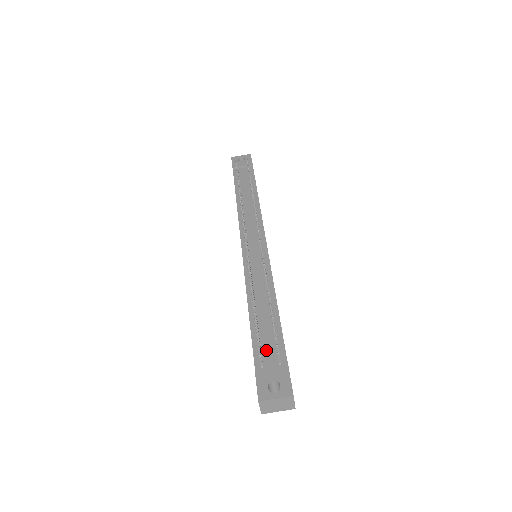
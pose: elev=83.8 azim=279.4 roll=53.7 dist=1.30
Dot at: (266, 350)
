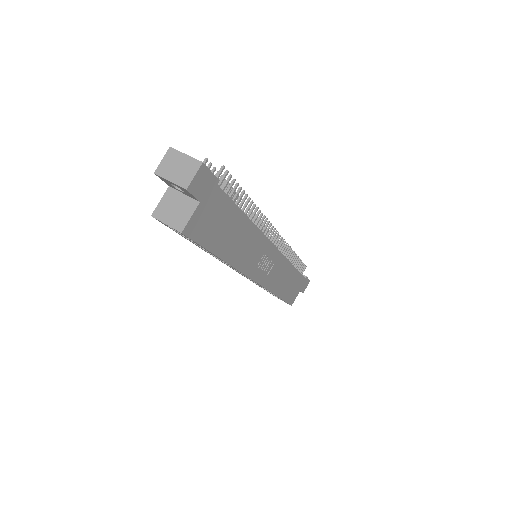
Dot at: occluded
